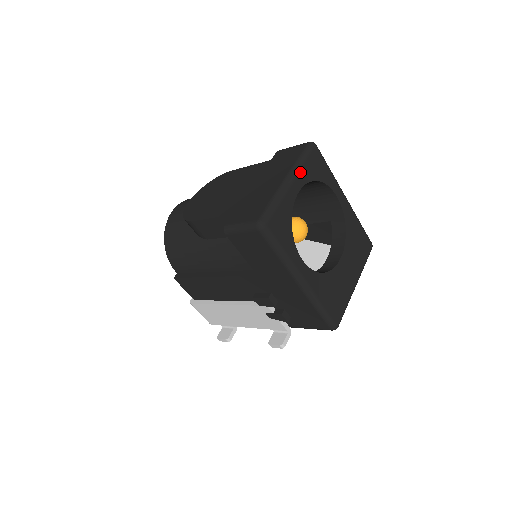
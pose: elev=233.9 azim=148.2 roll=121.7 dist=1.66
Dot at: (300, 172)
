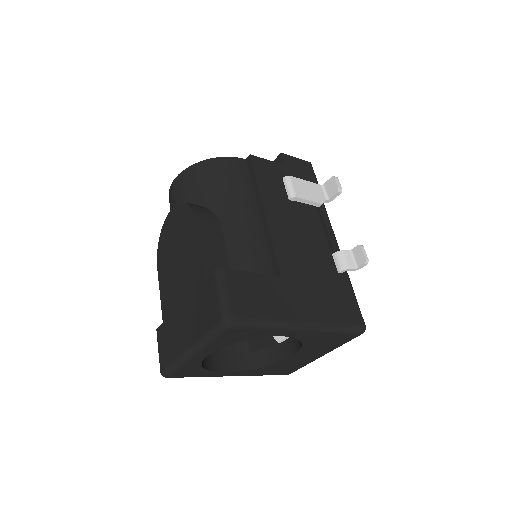
Dot at: (205, 348)
